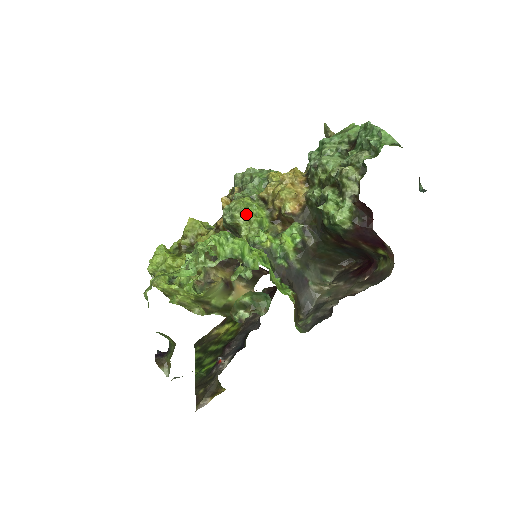
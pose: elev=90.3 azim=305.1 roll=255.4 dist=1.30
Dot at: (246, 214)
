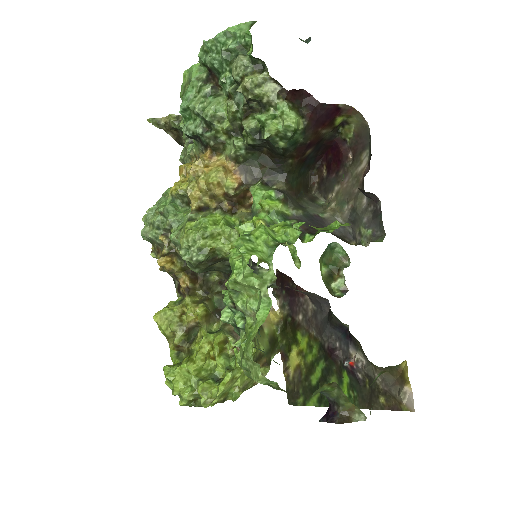
Dot at: (208, 232)
